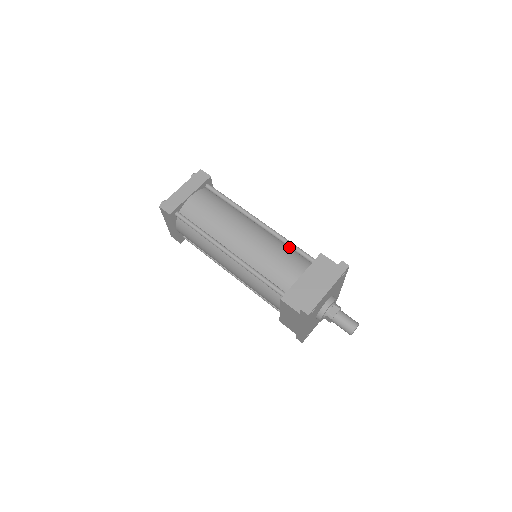
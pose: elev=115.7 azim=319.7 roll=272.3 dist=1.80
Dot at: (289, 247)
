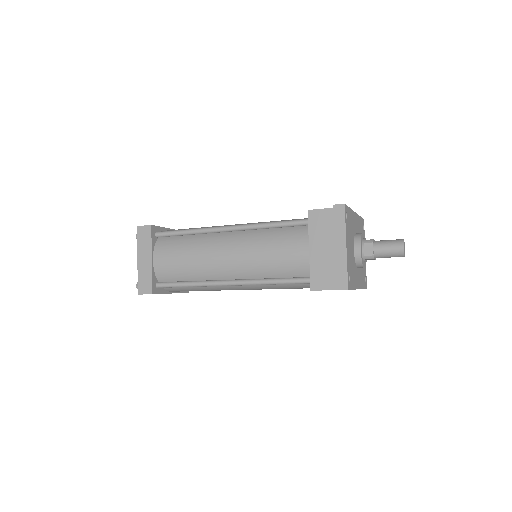
Dot at: (275, 227)
